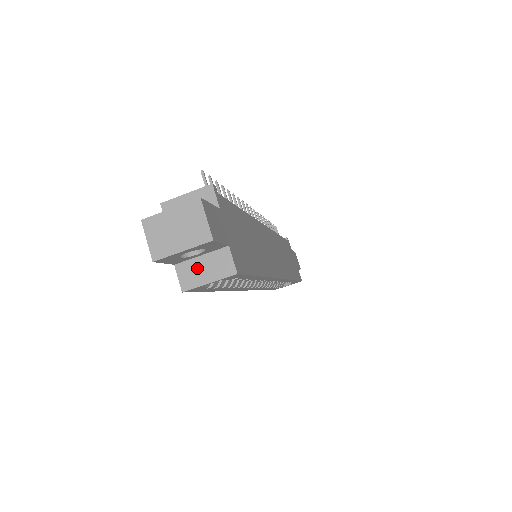
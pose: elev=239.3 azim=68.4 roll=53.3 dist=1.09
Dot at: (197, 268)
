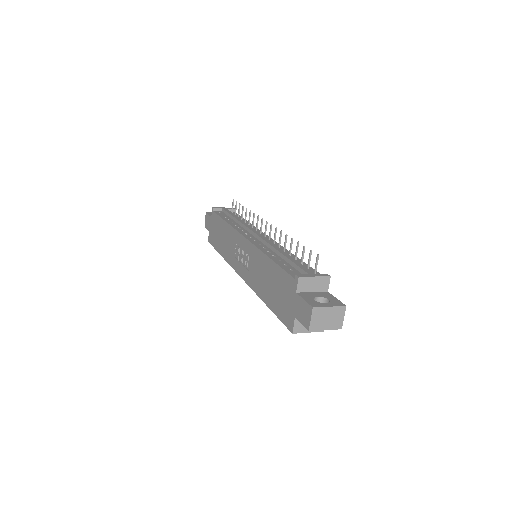
Dot at: occluded
